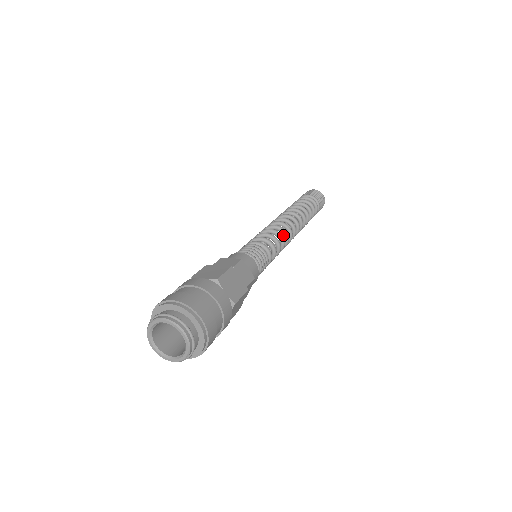
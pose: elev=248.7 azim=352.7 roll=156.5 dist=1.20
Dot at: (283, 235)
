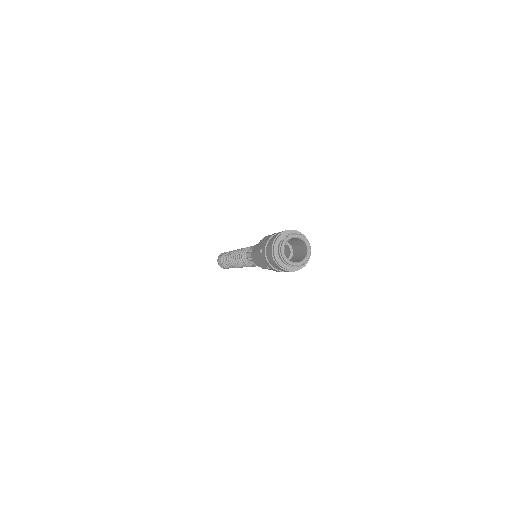
Dot at: occluded
